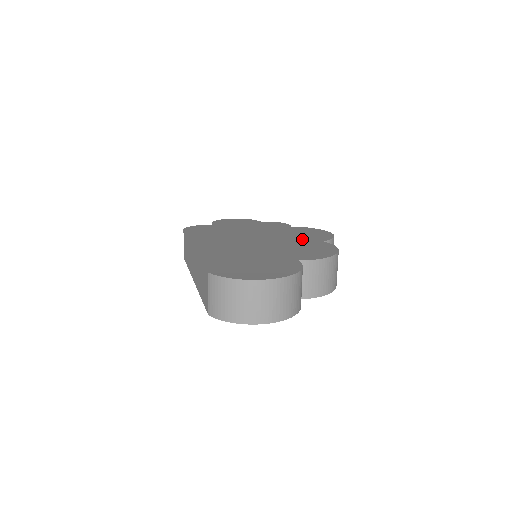
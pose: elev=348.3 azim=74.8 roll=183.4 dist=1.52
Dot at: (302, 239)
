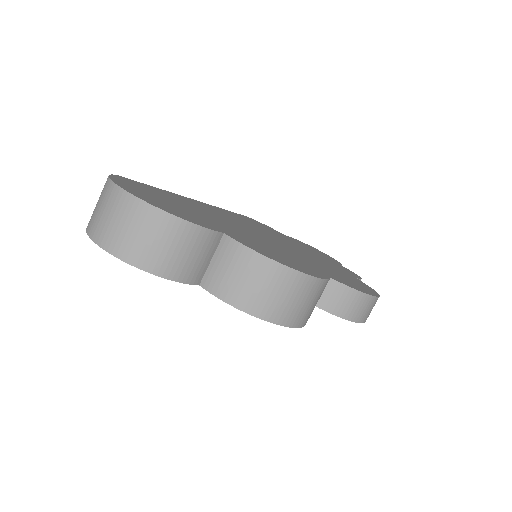
Dot at: (315, 265)
